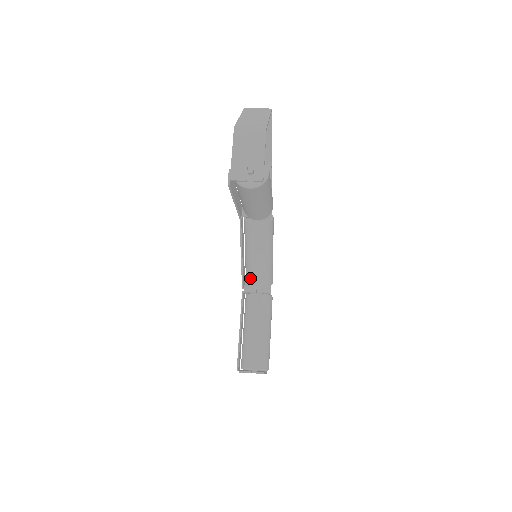
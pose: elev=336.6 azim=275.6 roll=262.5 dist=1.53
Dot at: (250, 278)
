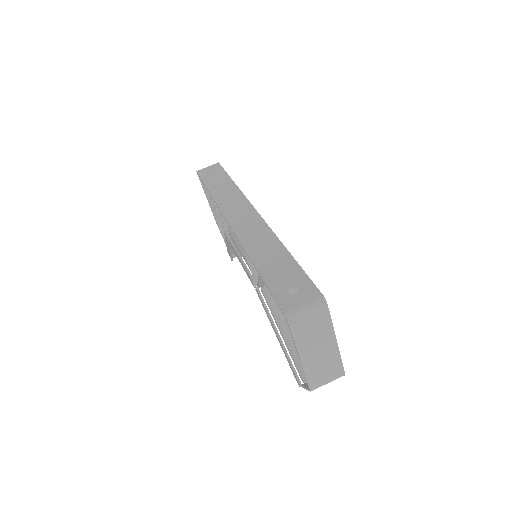
Dot at: occluded
